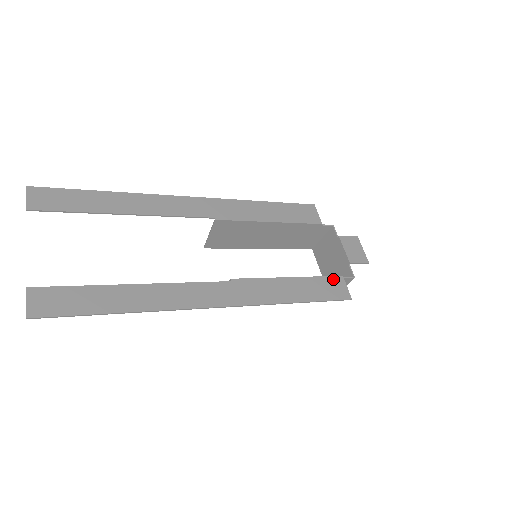
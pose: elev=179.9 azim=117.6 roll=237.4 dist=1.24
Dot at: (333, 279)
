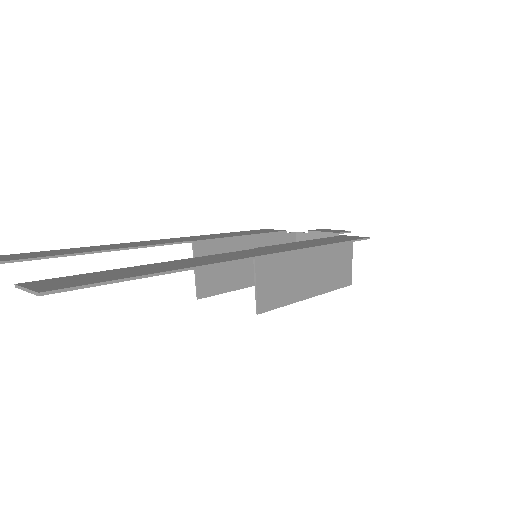
Dot at: occluded
